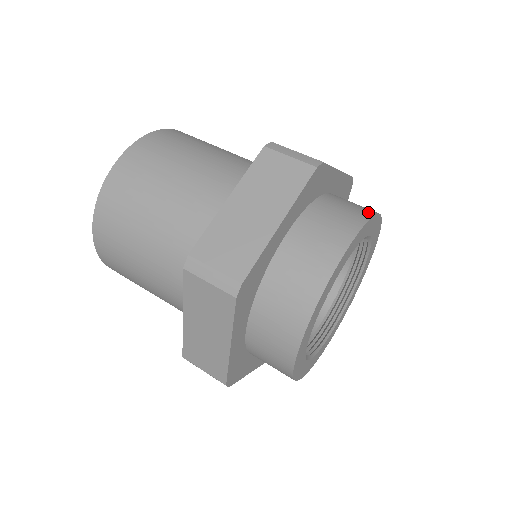
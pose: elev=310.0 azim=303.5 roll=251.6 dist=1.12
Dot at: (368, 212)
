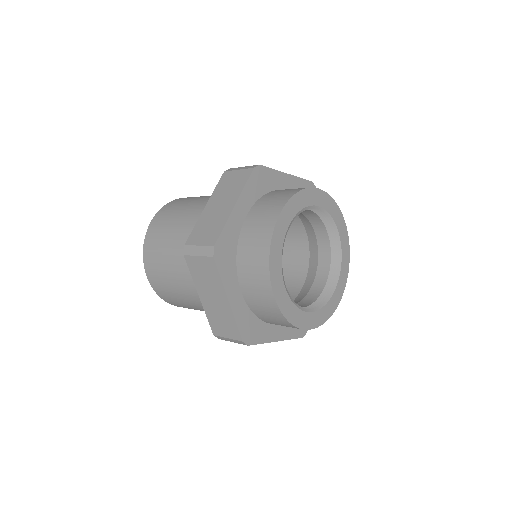
Dot at: occluded
